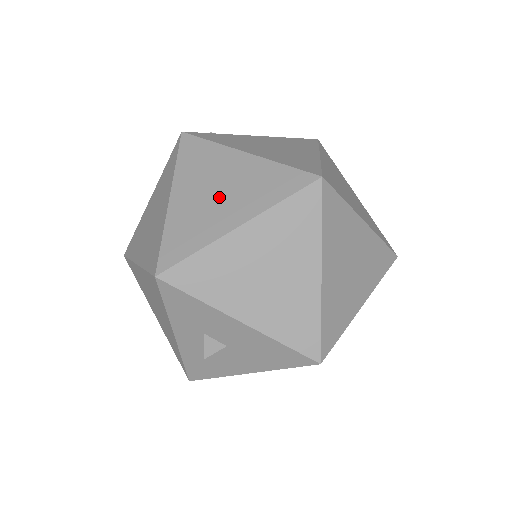
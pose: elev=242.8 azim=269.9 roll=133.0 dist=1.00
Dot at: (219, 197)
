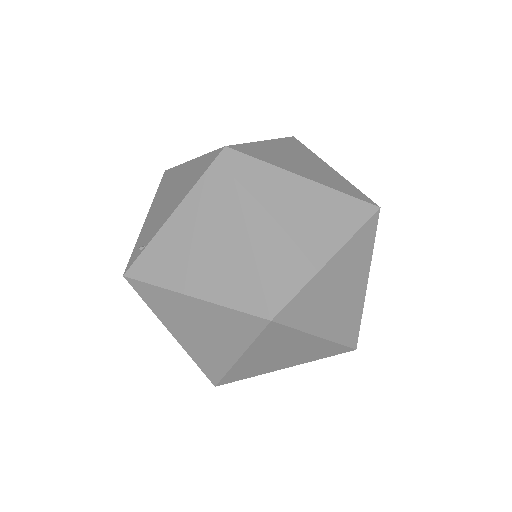
Dot at: (206, 336)
